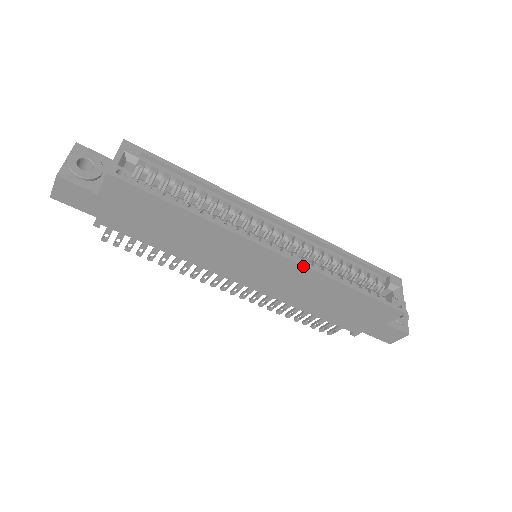
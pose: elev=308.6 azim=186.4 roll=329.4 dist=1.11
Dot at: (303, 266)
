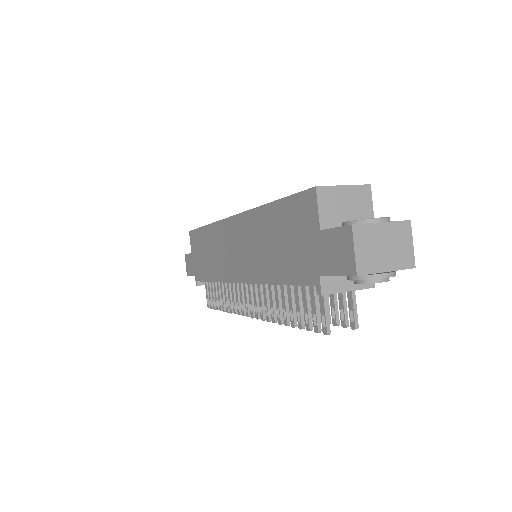
Dot at: (243, 214)
